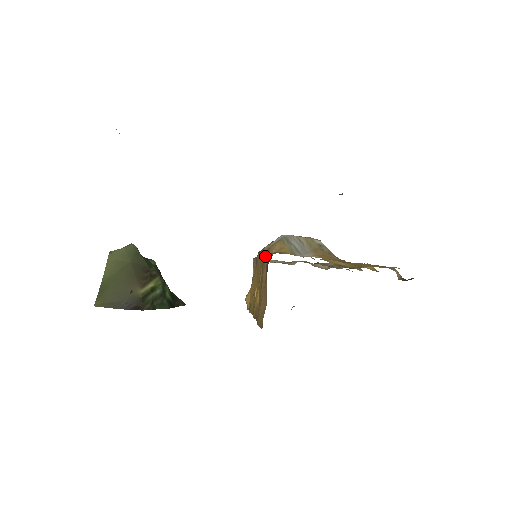
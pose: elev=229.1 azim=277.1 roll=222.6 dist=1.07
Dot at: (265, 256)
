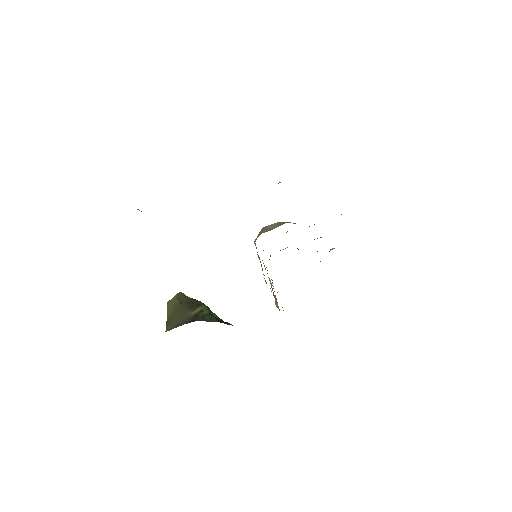
Dot at: (255, 245)
